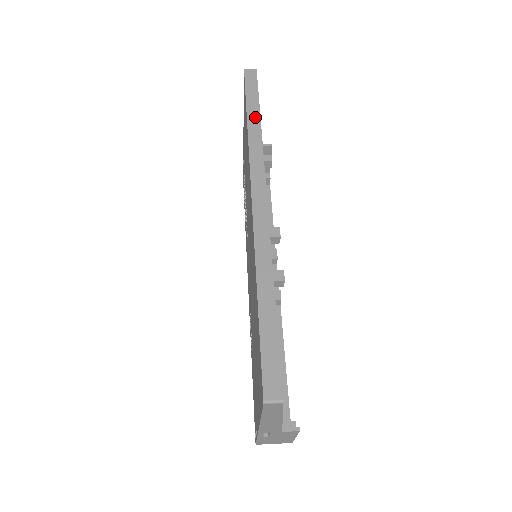
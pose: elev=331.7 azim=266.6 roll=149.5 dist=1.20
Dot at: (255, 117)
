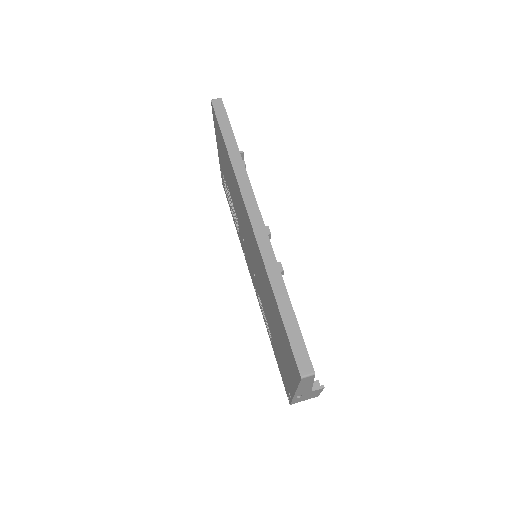
Dot at: (232, 144)
